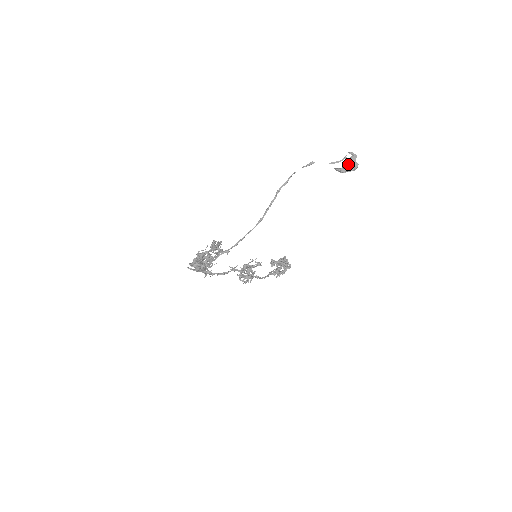
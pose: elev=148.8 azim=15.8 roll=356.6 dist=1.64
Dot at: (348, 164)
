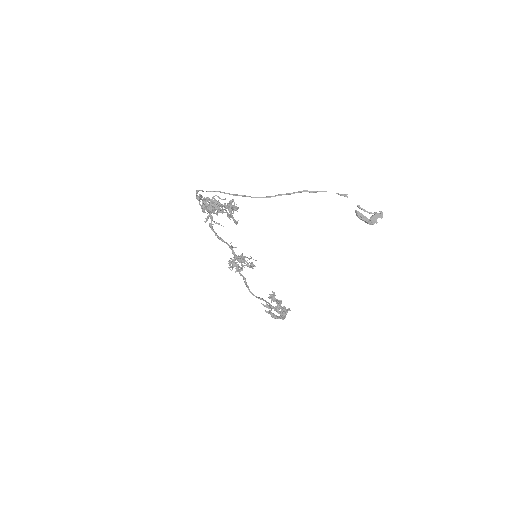
Dot at: (370, 217)
